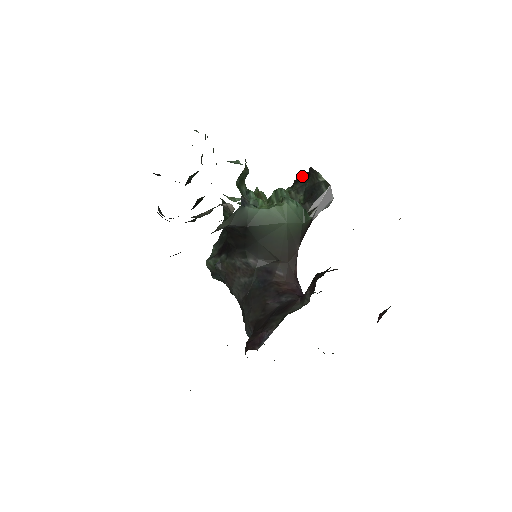
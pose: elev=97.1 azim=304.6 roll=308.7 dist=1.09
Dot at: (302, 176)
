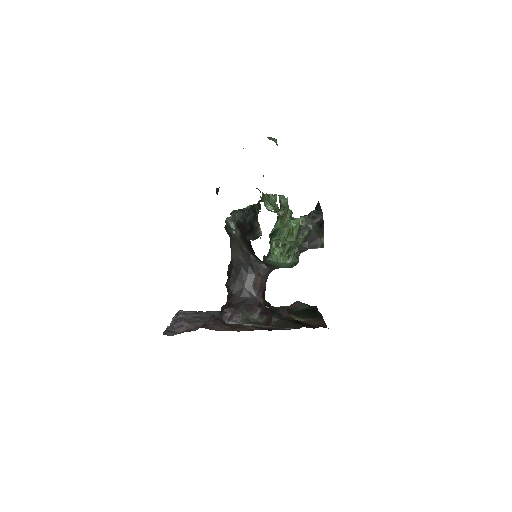
Dot at: (317, 217)
